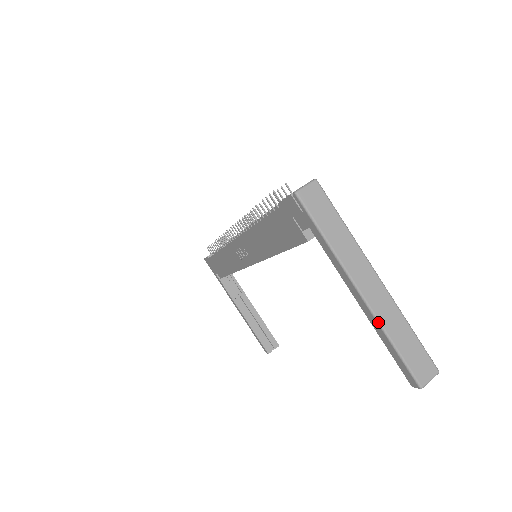
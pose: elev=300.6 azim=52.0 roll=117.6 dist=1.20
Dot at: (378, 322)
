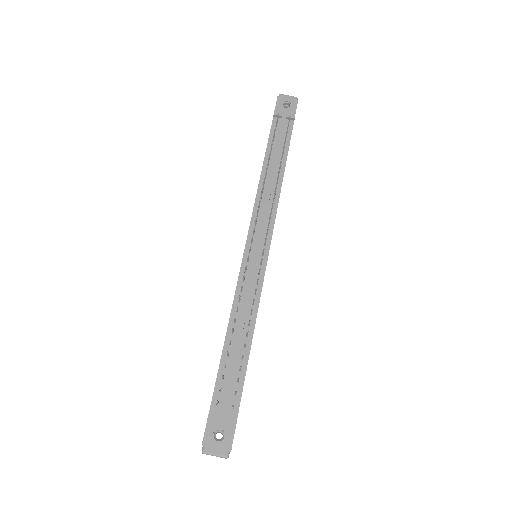
Dot at: occluded
